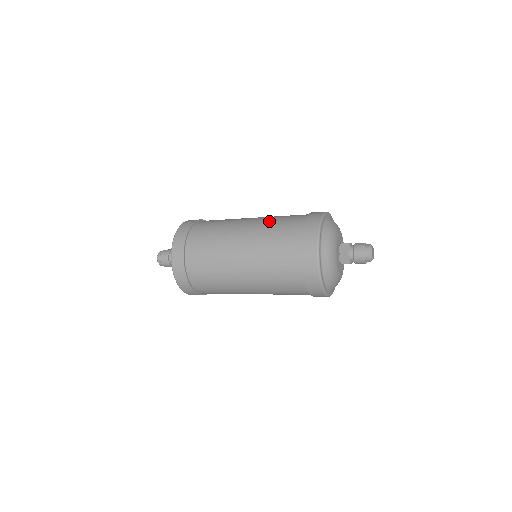
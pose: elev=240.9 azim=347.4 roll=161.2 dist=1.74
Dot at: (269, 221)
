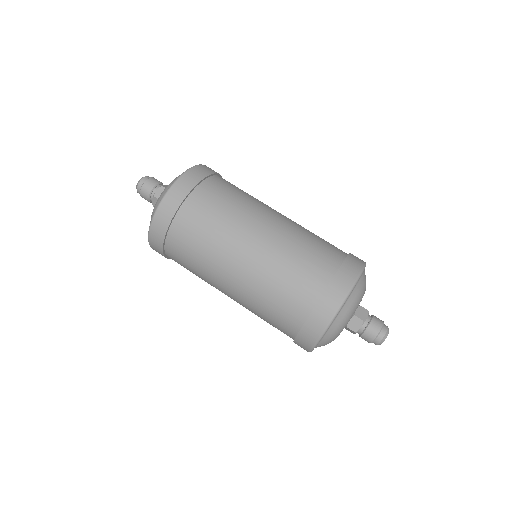
Dot at: (279, 262)
